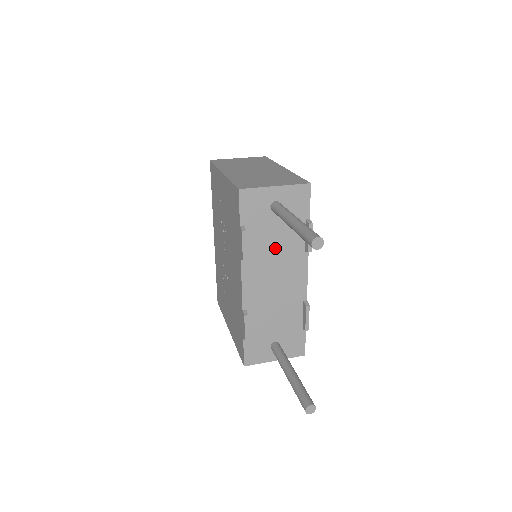
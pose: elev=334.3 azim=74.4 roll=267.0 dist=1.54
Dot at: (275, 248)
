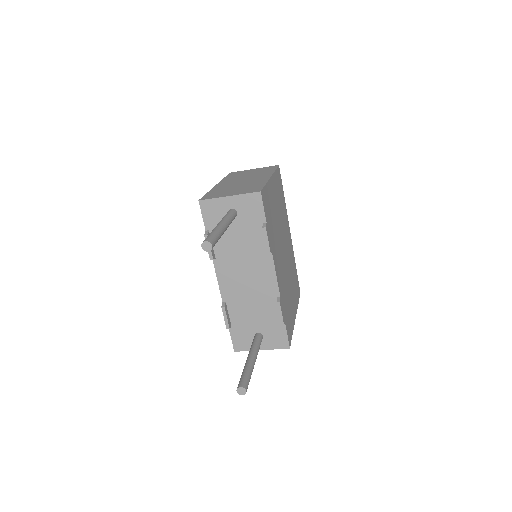
Dot at: (240, 249)
